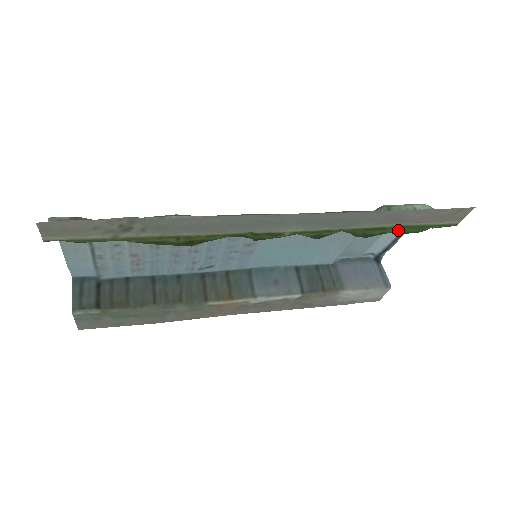
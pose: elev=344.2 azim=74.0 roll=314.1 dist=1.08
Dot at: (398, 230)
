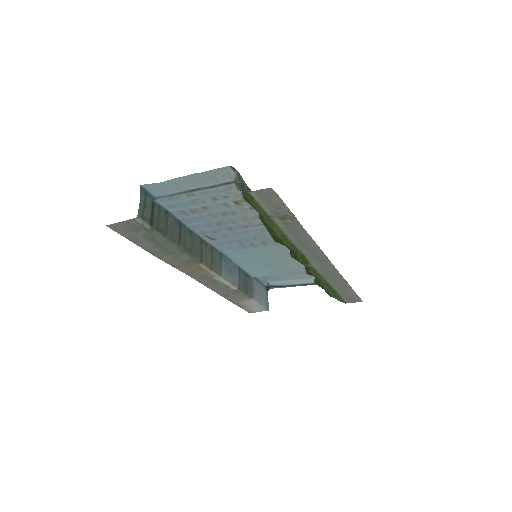
Dot at: (330, 291)
